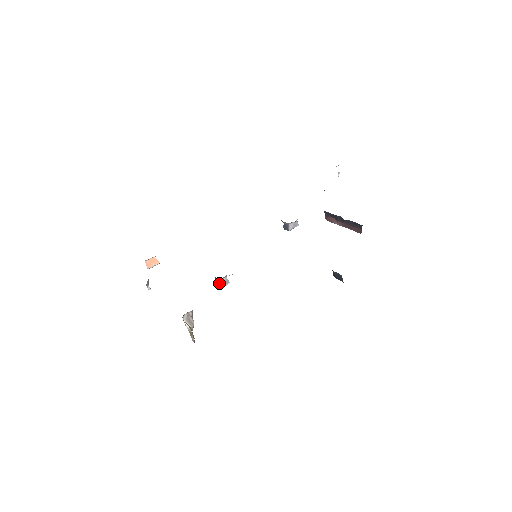
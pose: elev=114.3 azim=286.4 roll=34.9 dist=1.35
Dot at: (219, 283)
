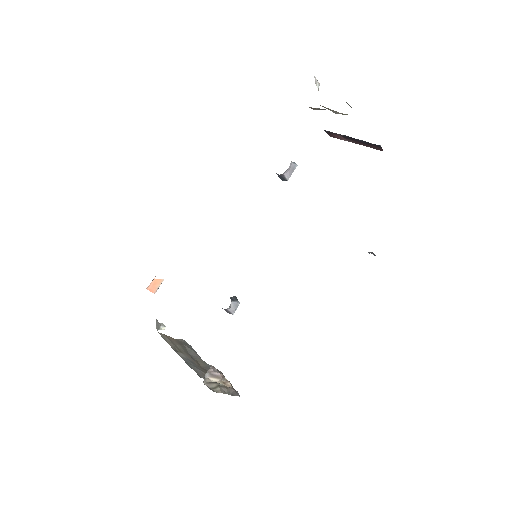
Dot at: (228, 311)
